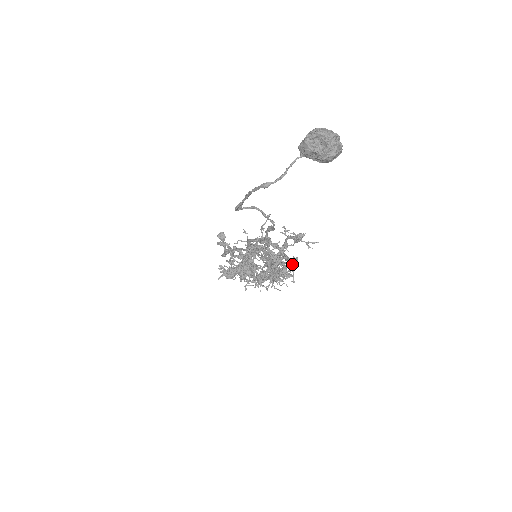
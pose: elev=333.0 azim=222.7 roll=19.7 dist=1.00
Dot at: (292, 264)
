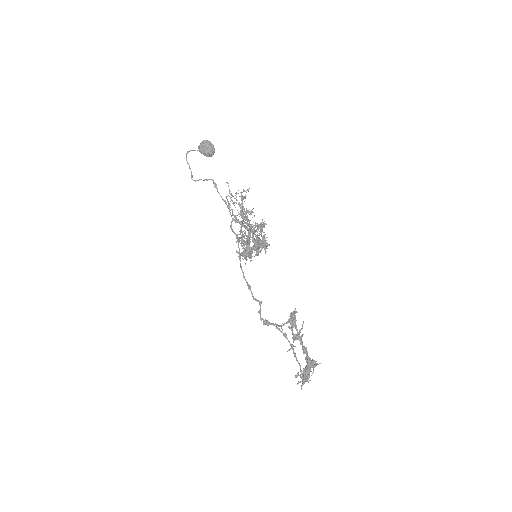
Dot at: occluded
